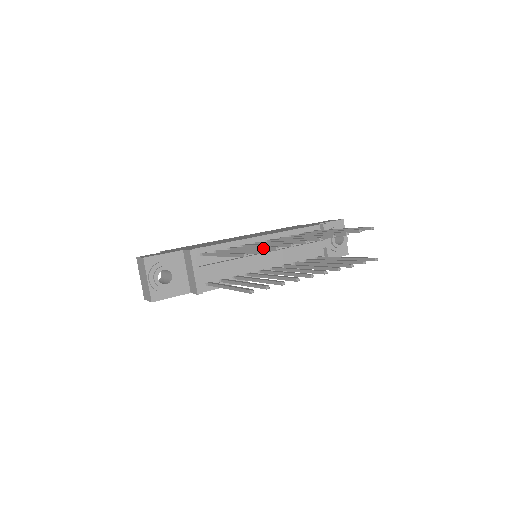
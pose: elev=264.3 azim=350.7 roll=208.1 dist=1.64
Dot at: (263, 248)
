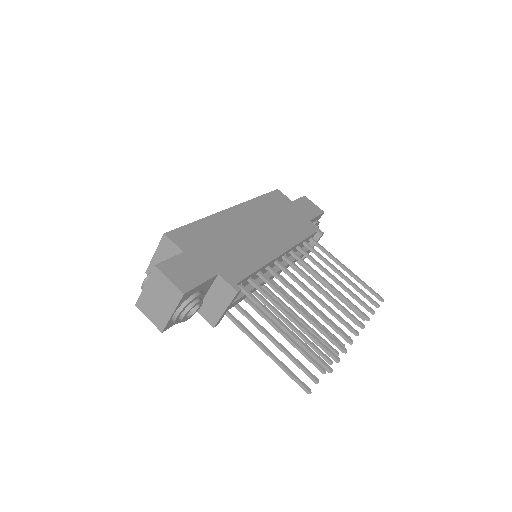
Dot at: (324, 333)
